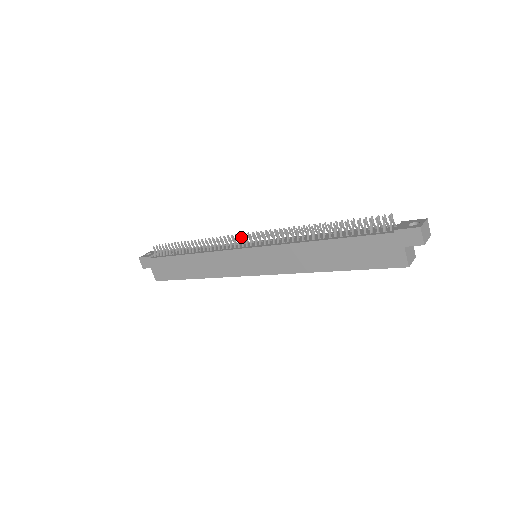
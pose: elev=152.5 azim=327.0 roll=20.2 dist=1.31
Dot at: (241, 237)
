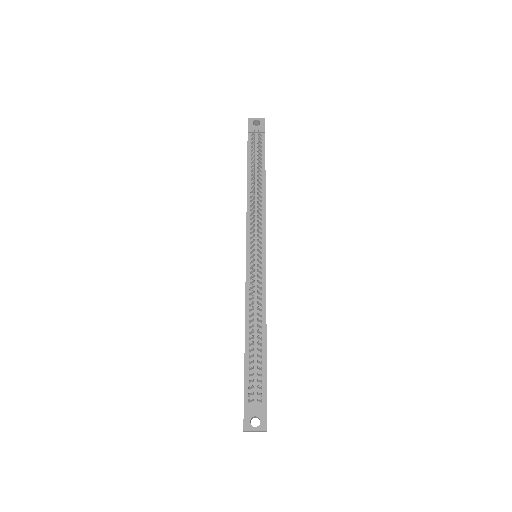
Dot at: (253, 239)
